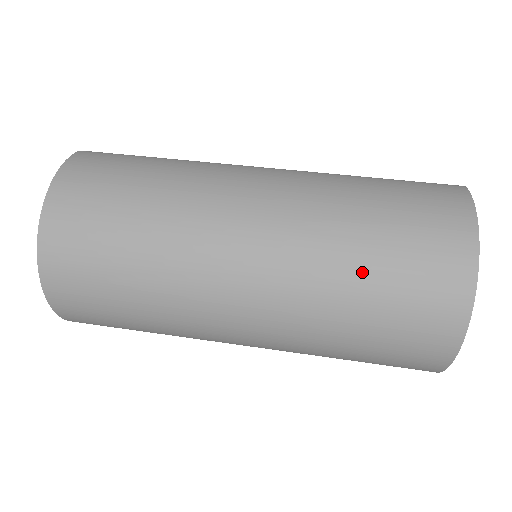
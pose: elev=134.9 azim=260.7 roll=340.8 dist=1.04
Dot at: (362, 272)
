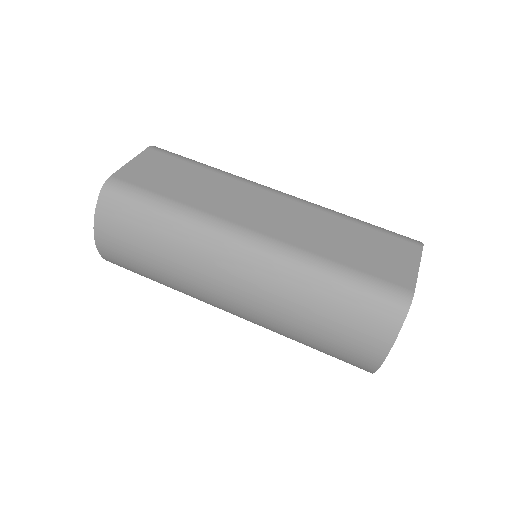
Dot at: (303, 343)
